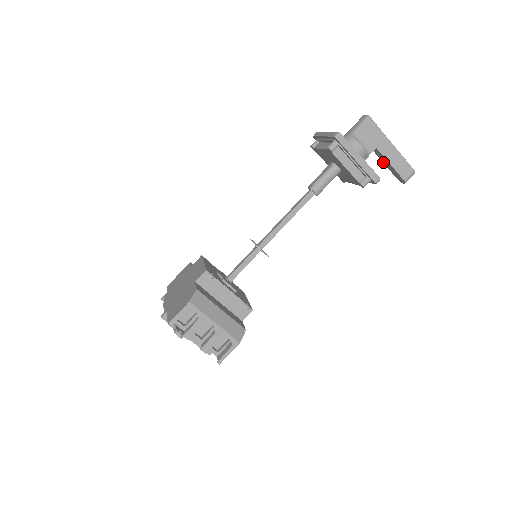
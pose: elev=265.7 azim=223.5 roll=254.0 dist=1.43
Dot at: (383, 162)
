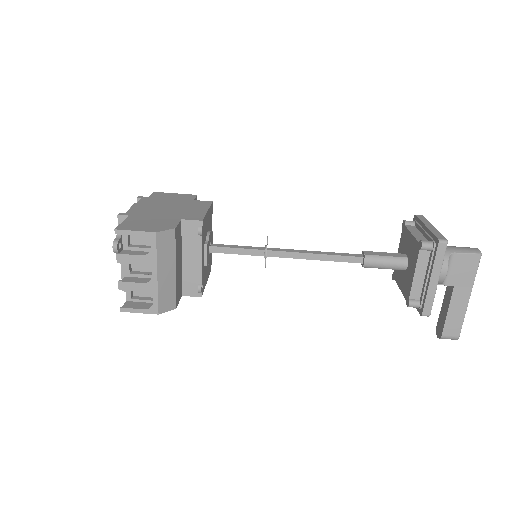
Dot at: (443, 301)
